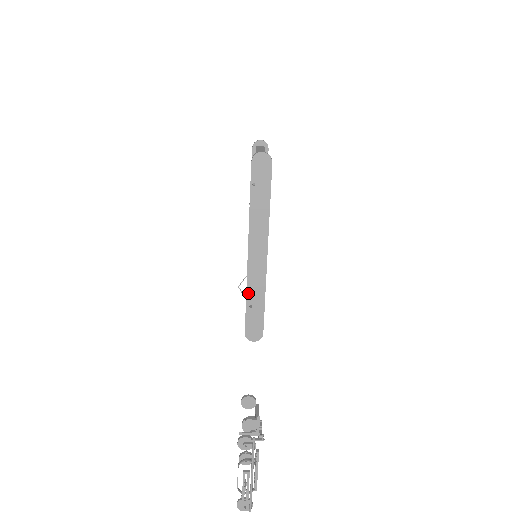
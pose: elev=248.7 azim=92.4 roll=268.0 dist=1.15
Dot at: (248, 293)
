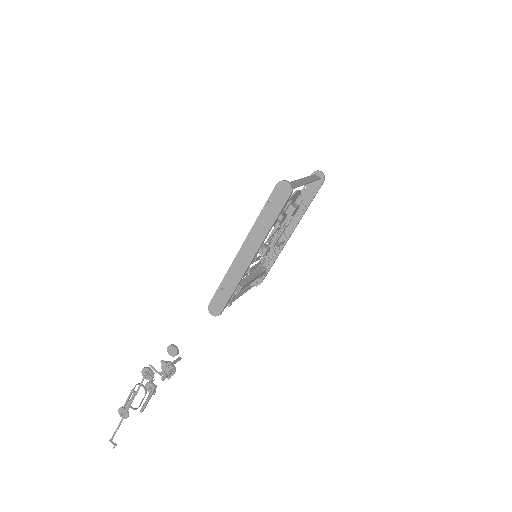
Dot at: (225, 277)
